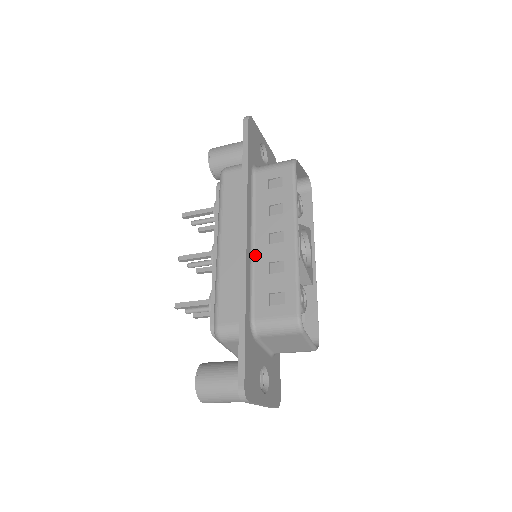
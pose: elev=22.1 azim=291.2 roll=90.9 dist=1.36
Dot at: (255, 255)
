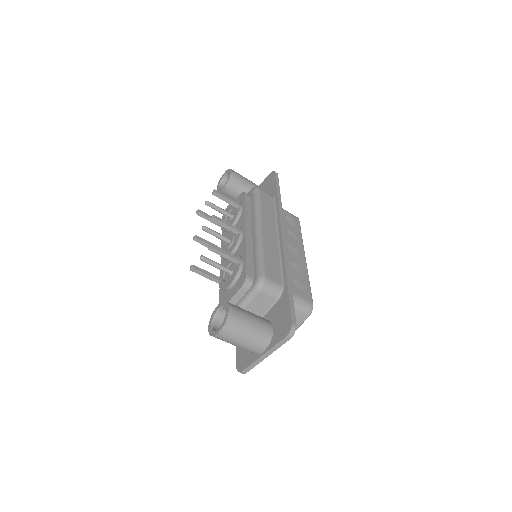
Dot at: occluded
